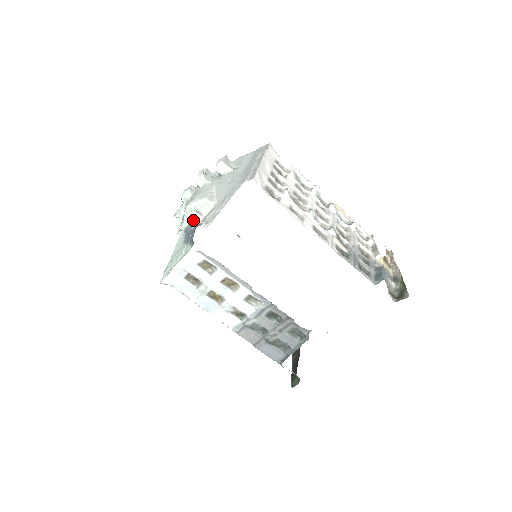
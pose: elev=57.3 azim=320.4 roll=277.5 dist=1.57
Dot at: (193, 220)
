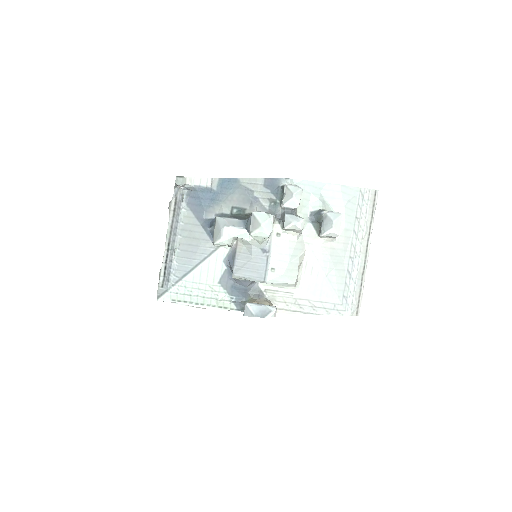
Dot at: occluded
